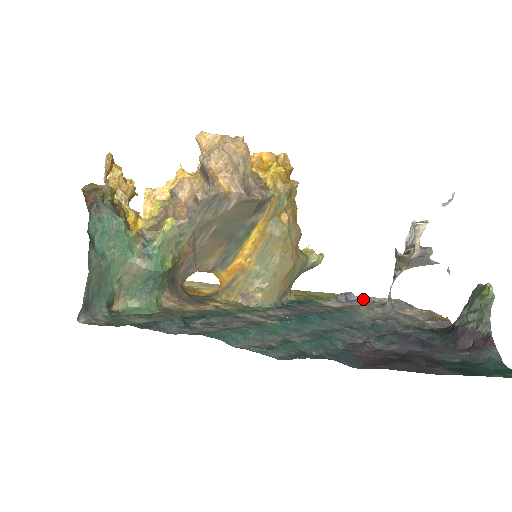
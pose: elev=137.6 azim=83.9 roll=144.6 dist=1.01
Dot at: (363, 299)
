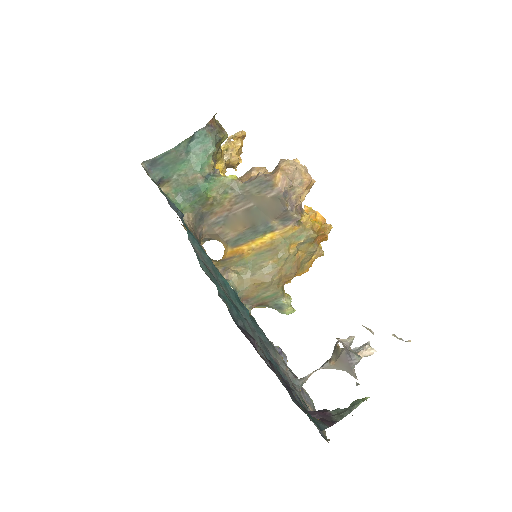
Dot at: occluded
